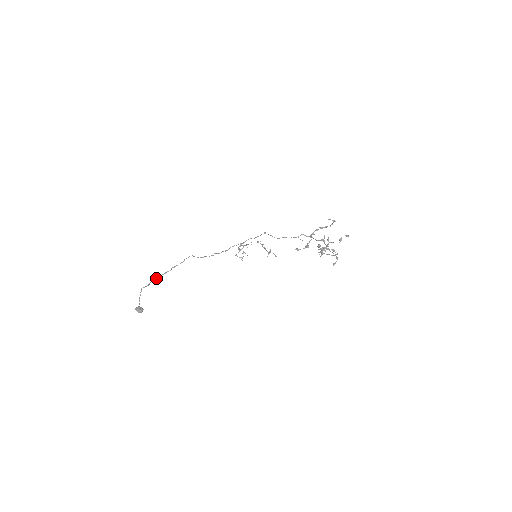
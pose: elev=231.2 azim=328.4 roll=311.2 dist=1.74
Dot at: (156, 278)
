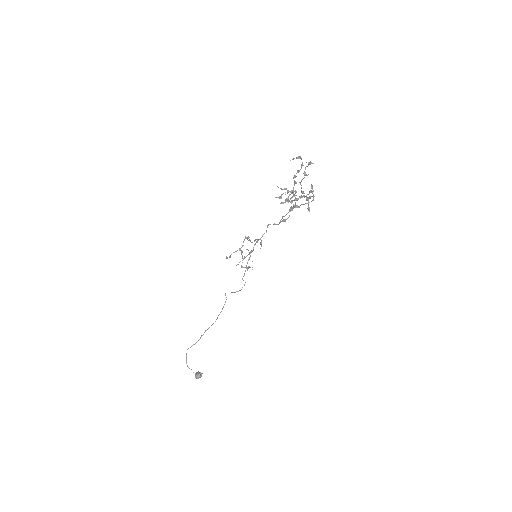
Dot at: occluded
